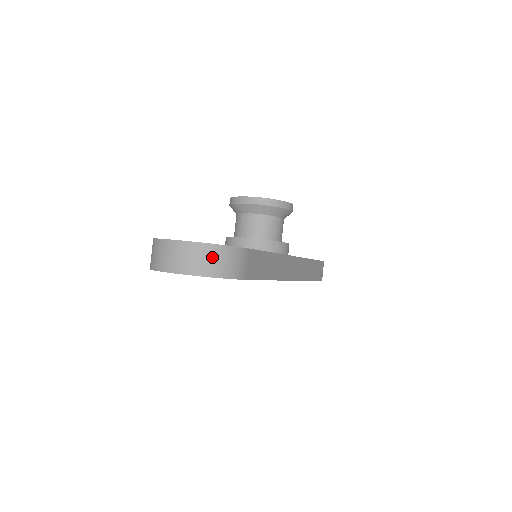
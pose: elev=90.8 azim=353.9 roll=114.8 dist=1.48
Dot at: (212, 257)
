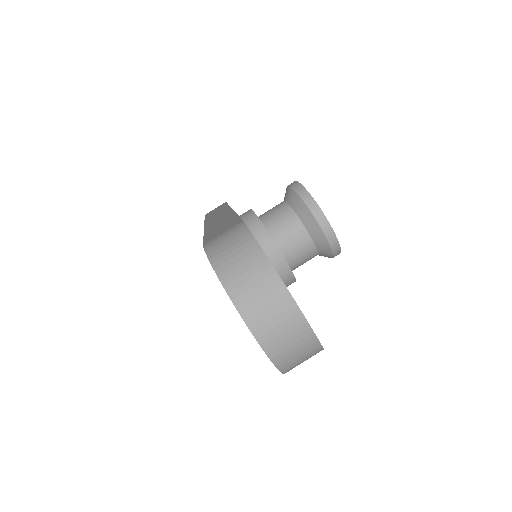
Dot at: (304, 353)
